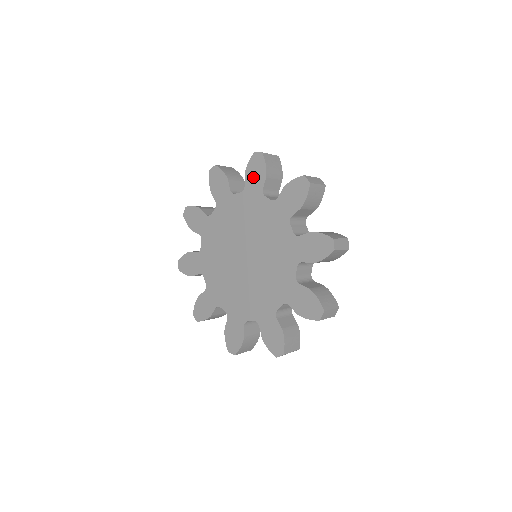
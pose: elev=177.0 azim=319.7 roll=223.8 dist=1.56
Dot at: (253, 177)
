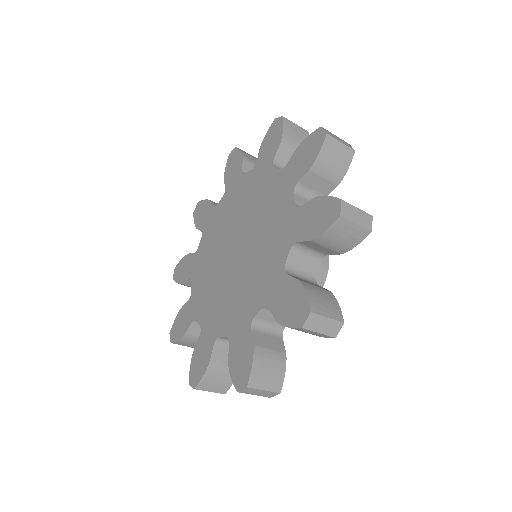
Dot at: (202, 217)
